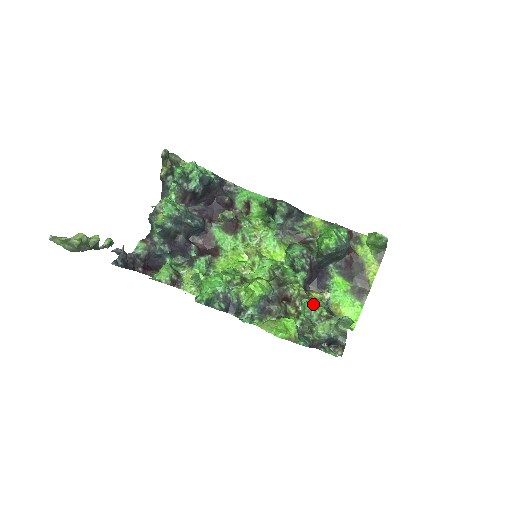
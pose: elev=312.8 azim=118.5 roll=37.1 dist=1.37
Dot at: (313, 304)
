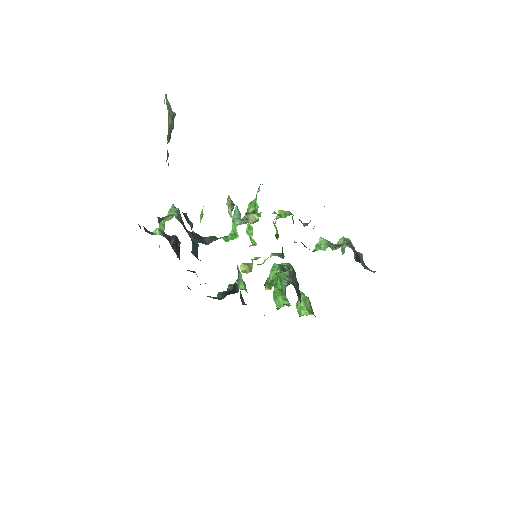
Dot at: occluded
